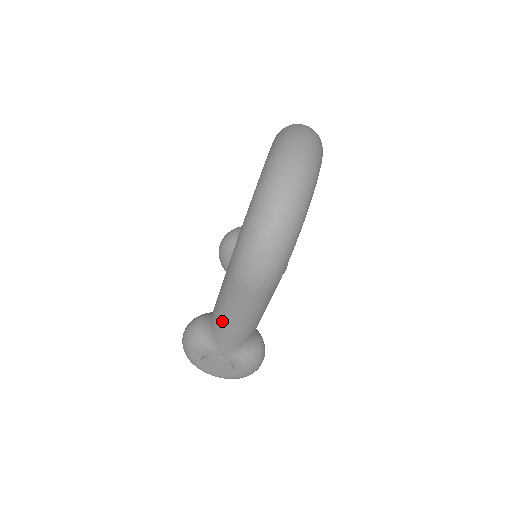
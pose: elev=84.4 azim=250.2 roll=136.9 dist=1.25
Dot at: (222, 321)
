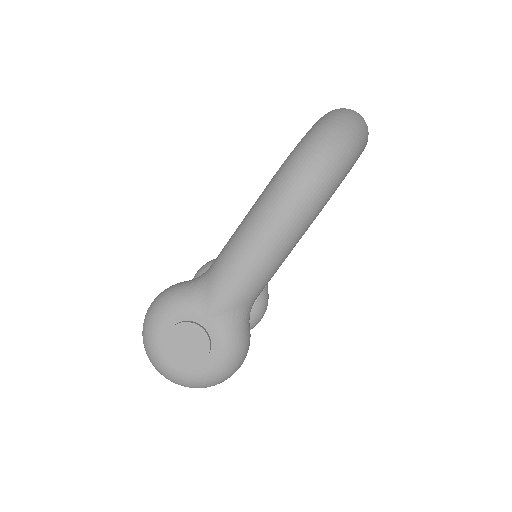
Dot at: (233, 256)
